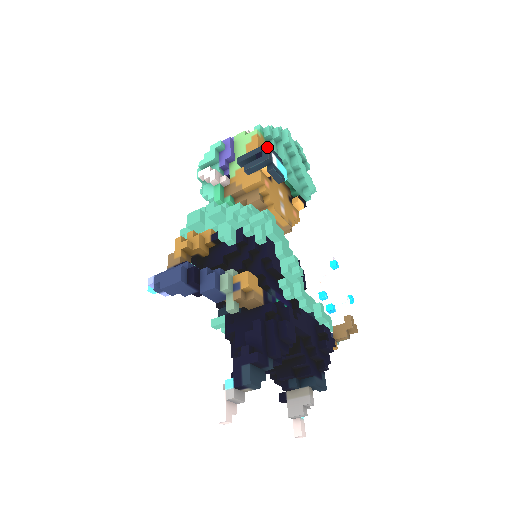
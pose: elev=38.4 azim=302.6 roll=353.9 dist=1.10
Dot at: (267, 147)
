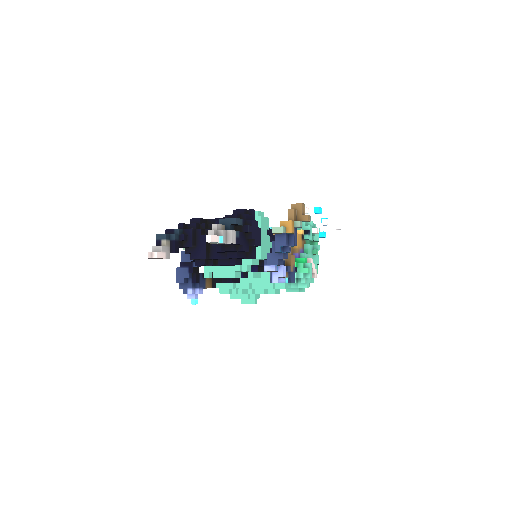
Dot at: occluded
